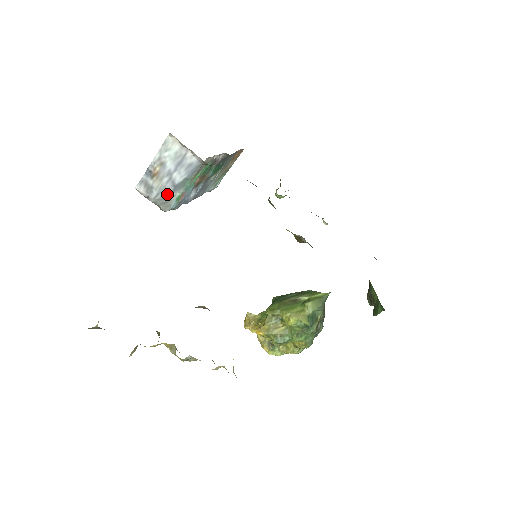
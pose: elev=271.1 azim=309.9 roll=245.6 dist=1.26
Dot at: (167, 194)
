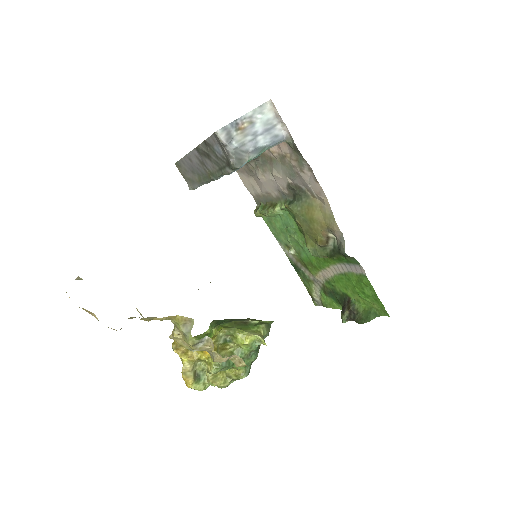
Dot at: (245, 152)
